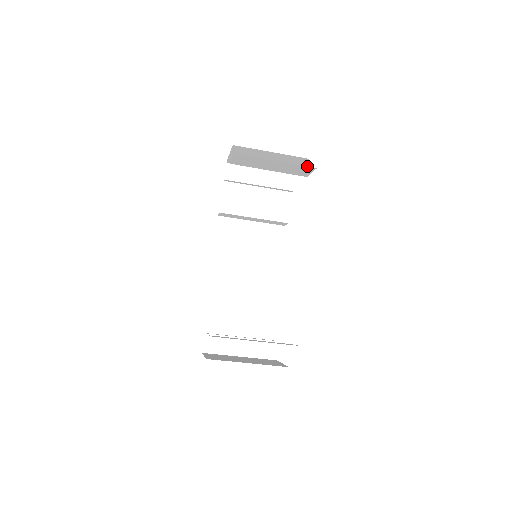
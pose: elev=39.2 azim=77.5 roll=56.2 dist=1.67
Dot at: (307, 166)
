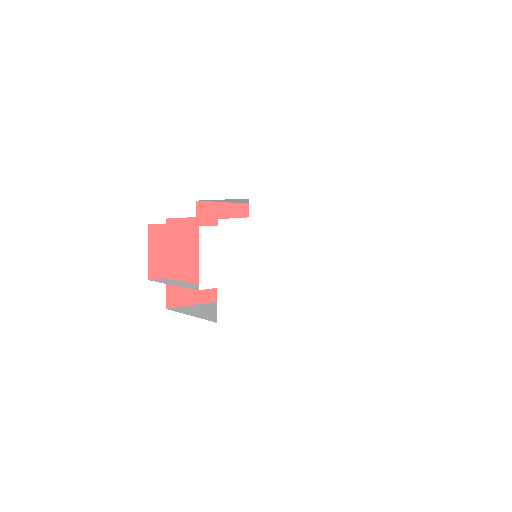
Dot at: occluded
